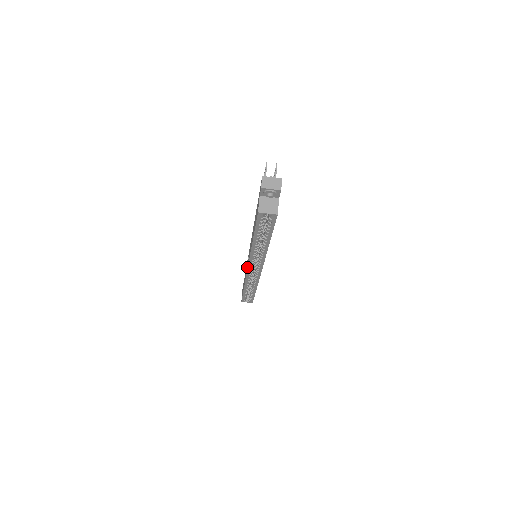
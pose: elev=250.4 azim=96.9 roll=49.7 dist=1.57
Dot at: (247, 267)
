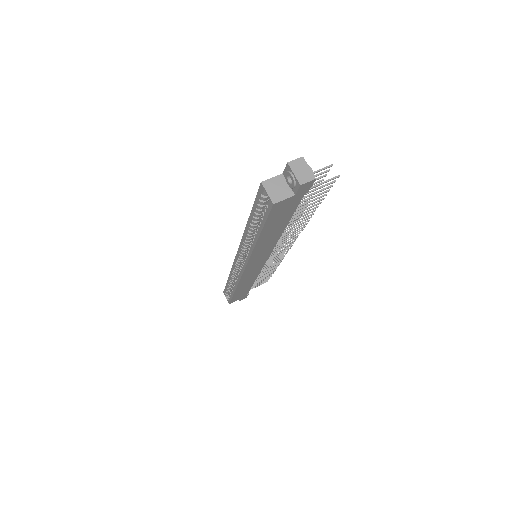
Dot at: occluded
